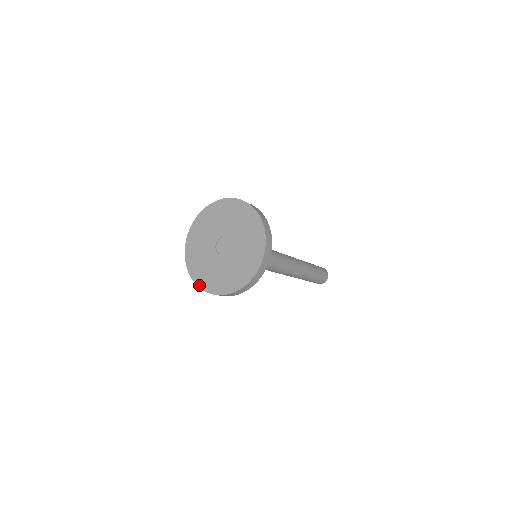
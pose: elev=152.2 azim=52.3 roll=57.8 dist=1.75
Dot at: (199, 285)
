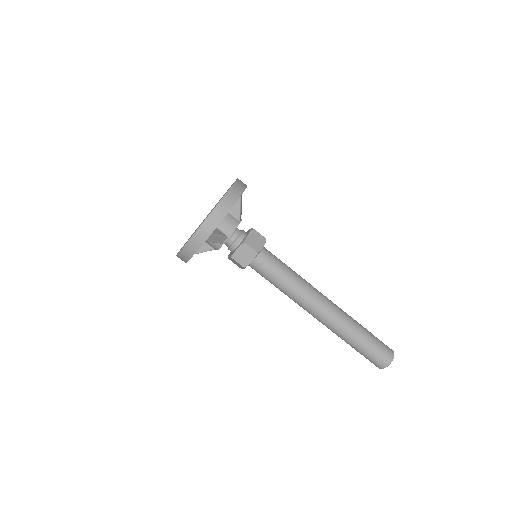
Dot at: occluded
